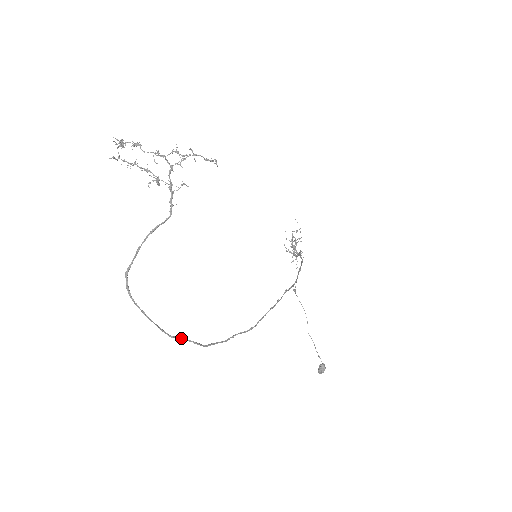
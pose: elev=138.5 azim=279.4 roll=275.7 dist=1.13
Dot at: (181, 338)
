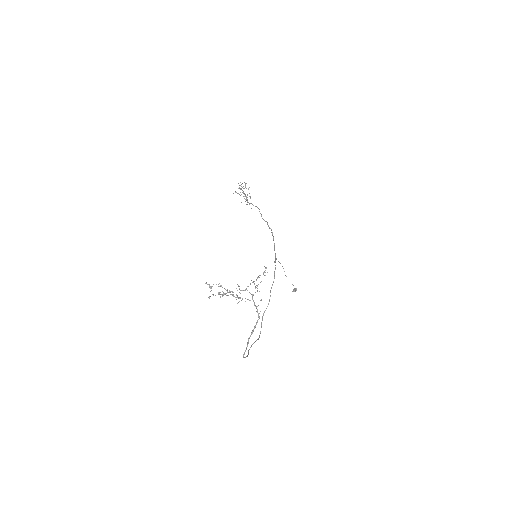
Dot at: occluded
